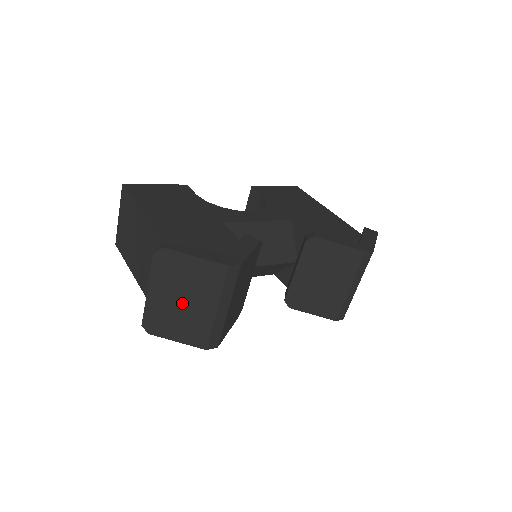
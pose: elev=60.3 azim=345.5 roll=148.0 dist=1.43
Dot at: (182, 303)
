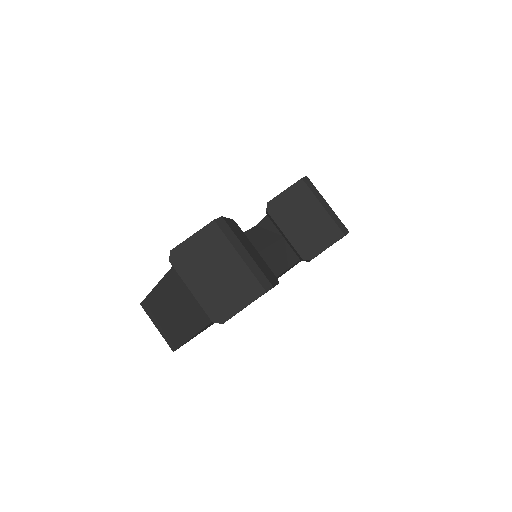
Dot at: (217, 275)
